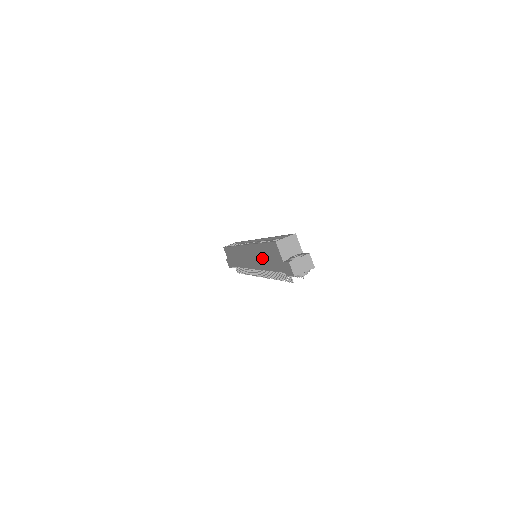
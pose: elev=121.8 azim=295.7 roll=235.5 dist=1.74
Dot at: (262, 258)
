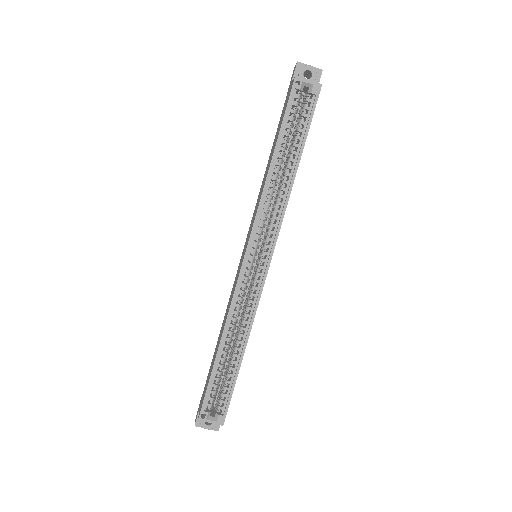
Dot at: occluded
